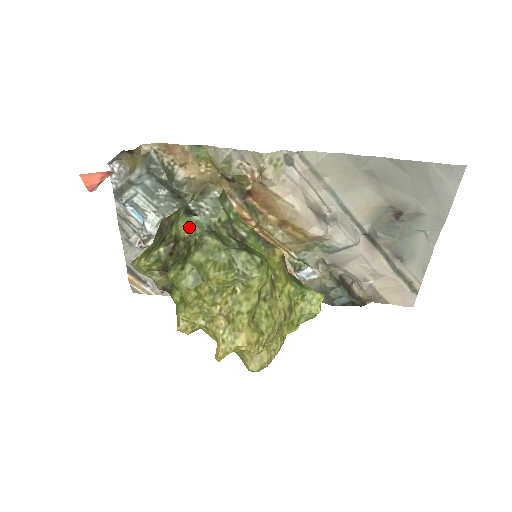
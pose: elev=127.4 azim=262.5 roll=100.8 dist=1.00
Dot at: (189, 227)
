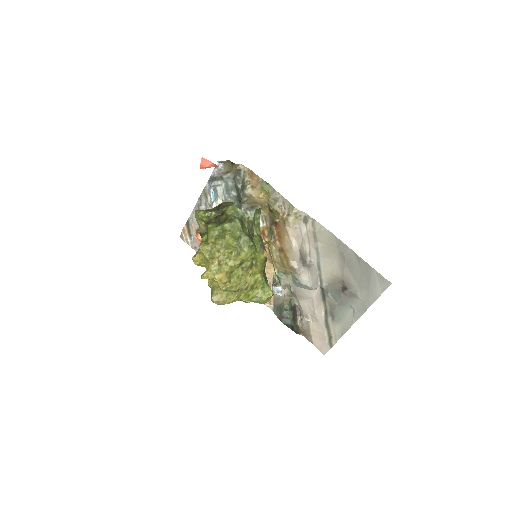
Dot at: (233, 211)
